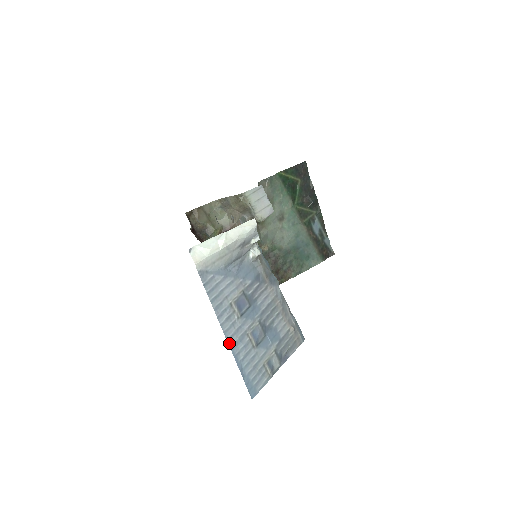
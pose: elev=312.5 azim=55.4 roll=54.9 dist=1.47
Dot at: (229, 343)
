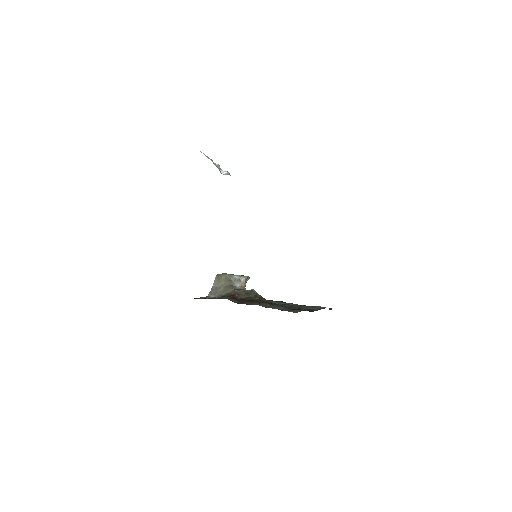
Dot at: occluded
